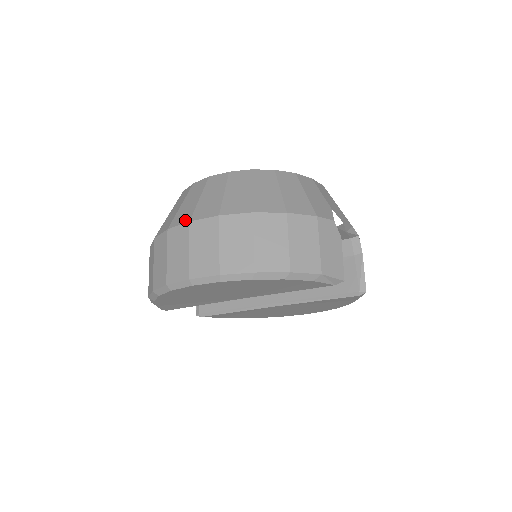
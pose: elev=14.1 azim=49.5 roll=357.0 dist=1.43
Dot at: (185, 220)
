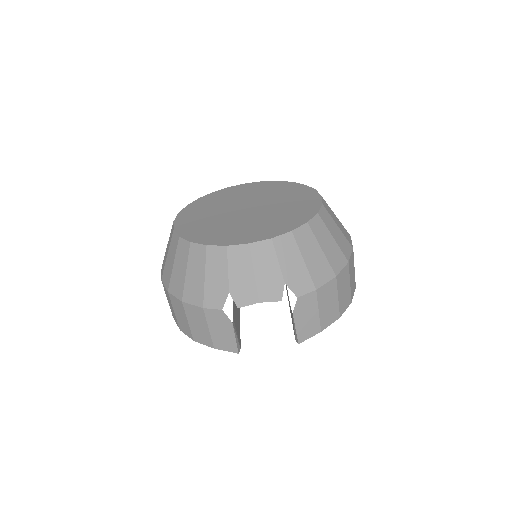
Dot at: occluded
